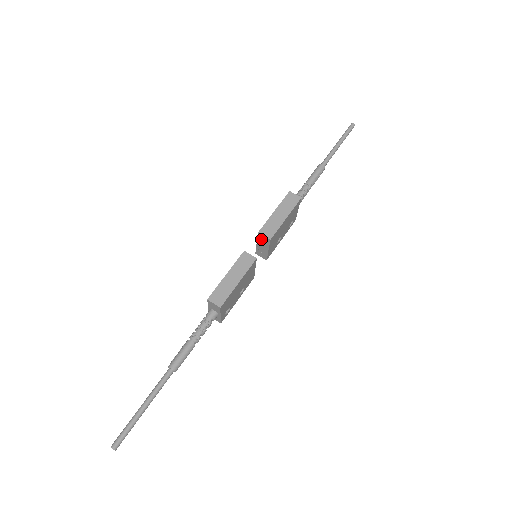
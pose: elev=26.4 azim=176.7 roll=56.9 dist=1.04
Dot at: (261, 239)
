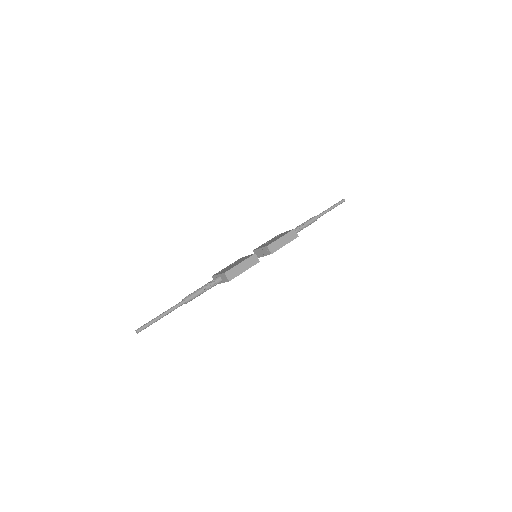
Dot at: (265, 249)
